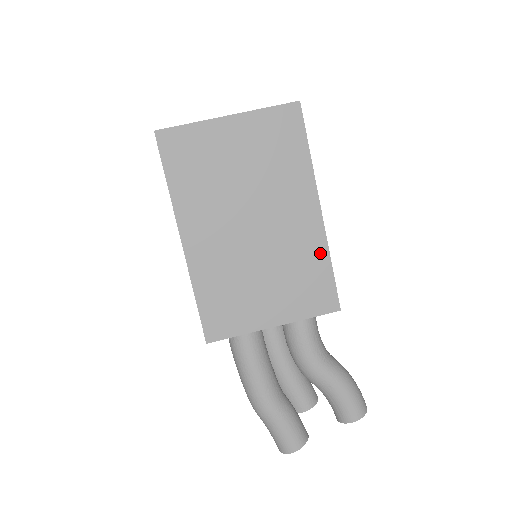
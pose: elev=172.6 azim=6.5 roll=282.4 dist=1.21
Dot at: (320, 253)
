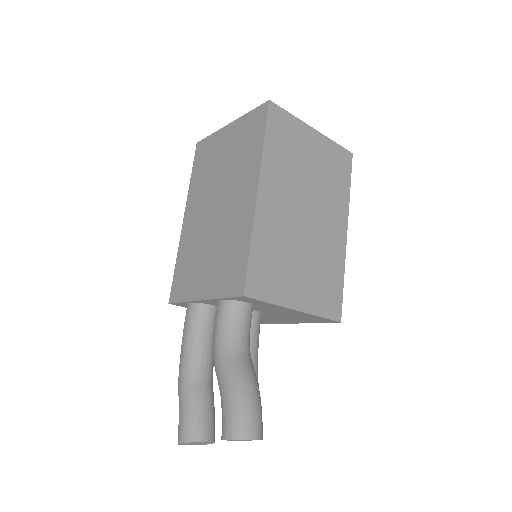
Dot at: (246, 234)
